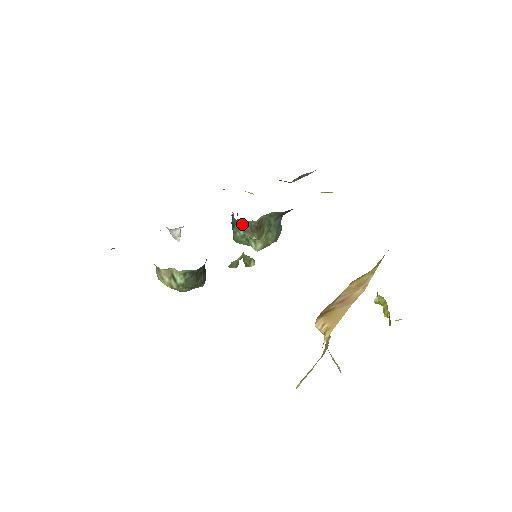
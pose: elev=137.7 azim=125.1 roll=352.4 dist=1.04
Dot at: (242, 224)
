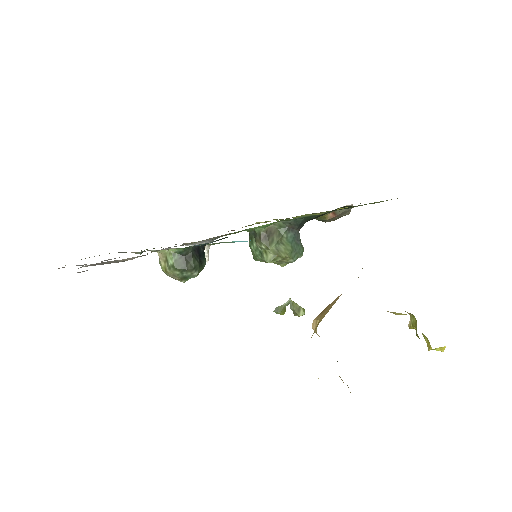
Dot at: (254, 236)
